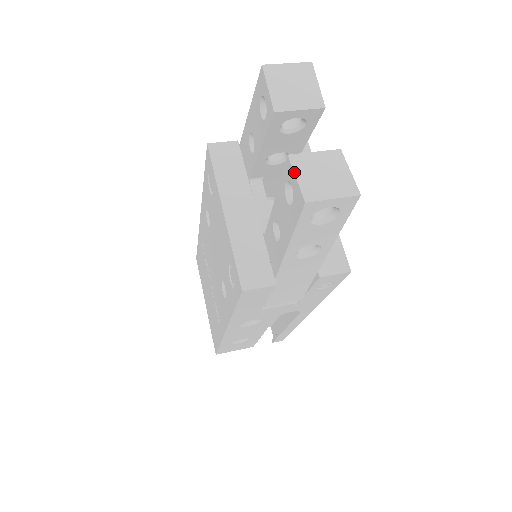
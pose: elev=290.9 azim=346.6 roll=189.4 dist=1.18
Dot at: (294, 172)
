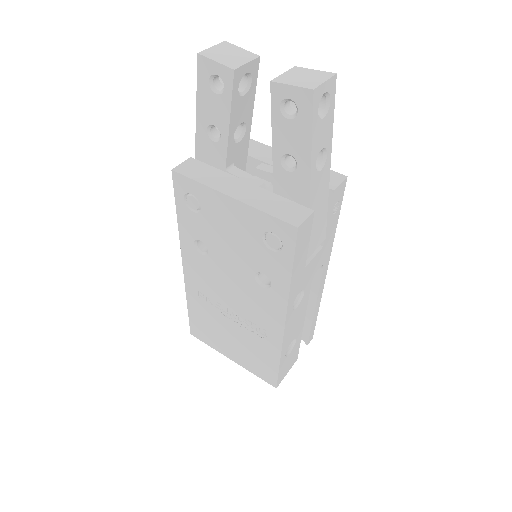
Dot at: (286, 84)
